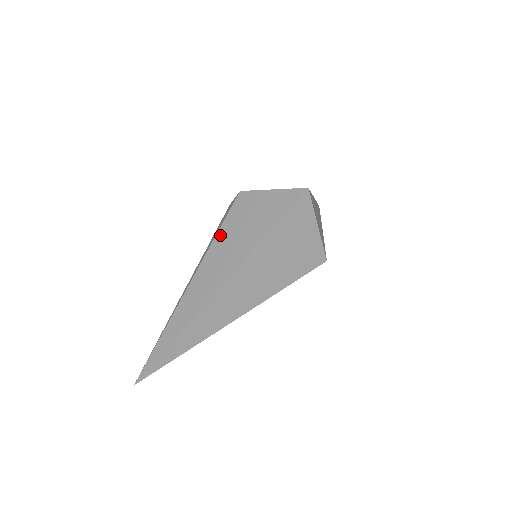
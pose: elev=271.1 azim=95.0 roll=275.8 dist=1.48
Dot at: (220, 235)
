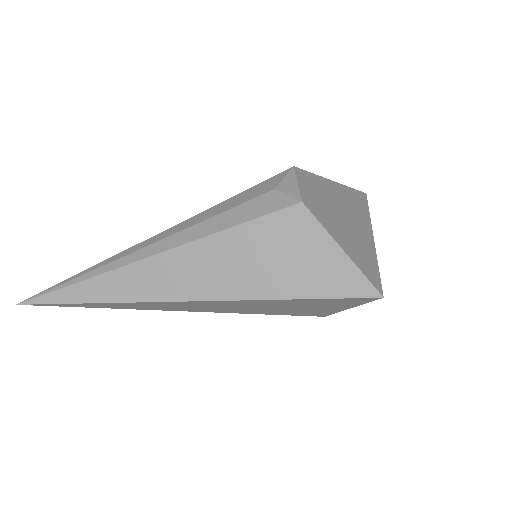
Dot at: (233, 235)
